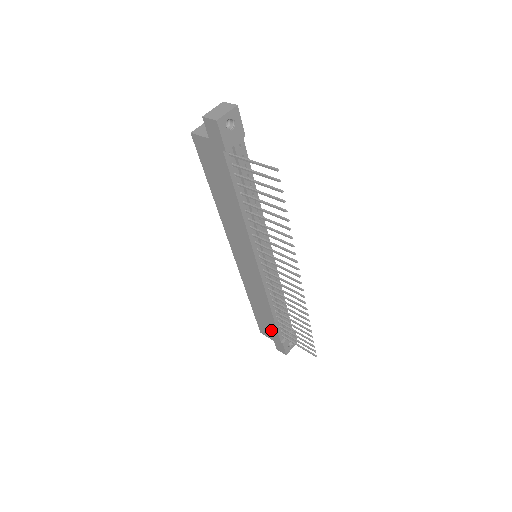
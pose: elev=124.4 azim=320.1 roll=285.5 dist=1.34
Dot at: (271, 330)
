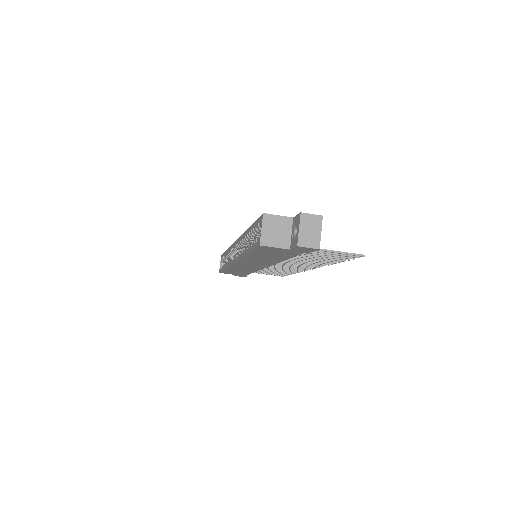
Dot at: occluded
